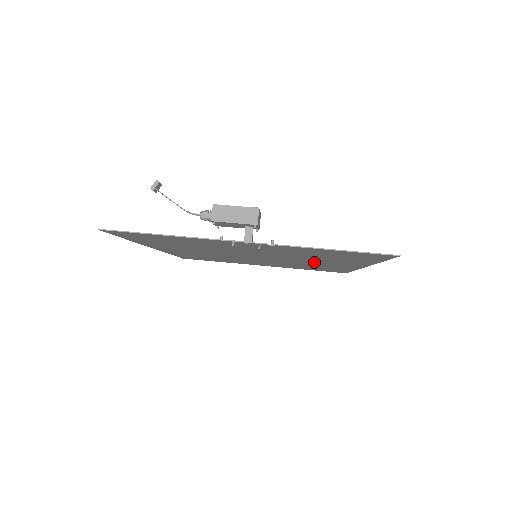
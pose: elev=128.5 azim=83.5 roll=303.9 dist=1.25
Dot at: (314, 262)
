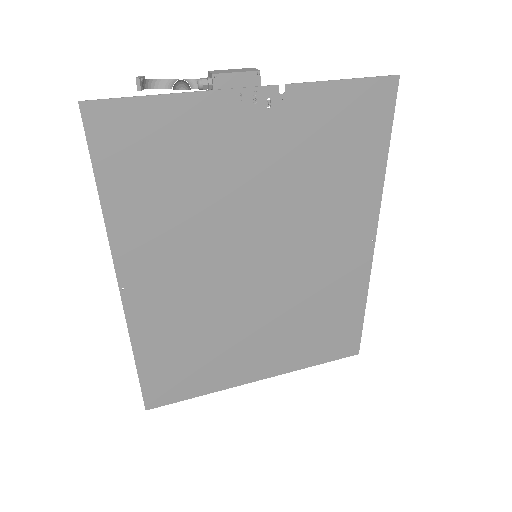
Dot at: (322, 245)
